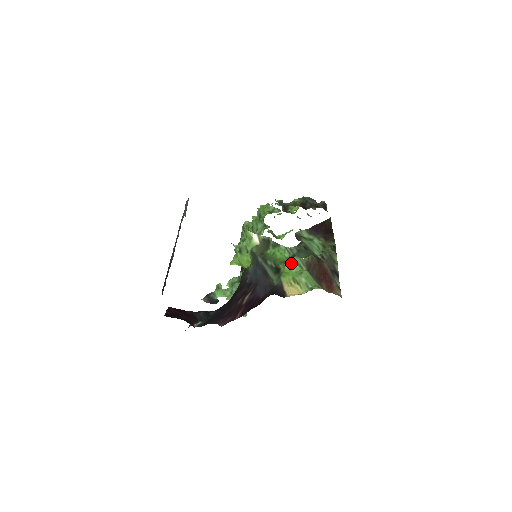
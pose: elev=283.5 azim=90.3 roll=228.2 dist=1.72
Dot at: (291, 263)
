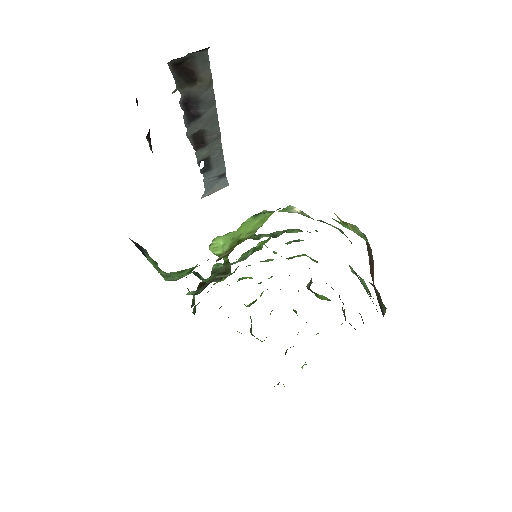
Dot at: occluded
